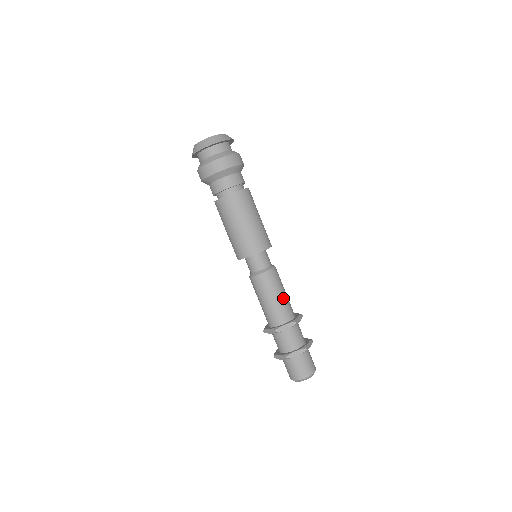
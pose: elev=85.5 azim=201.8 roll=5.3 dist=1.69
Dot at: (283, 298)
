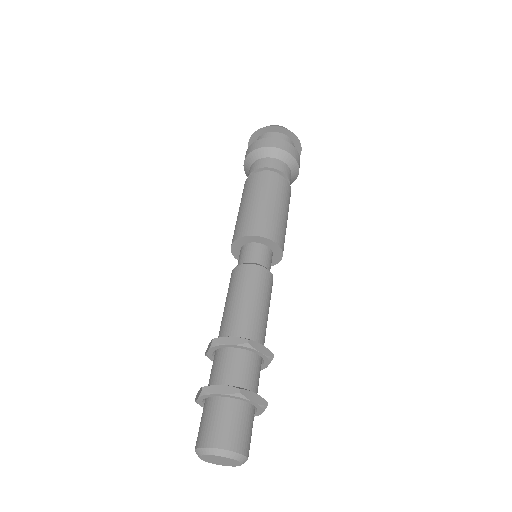
Dot at: (267, 318)
